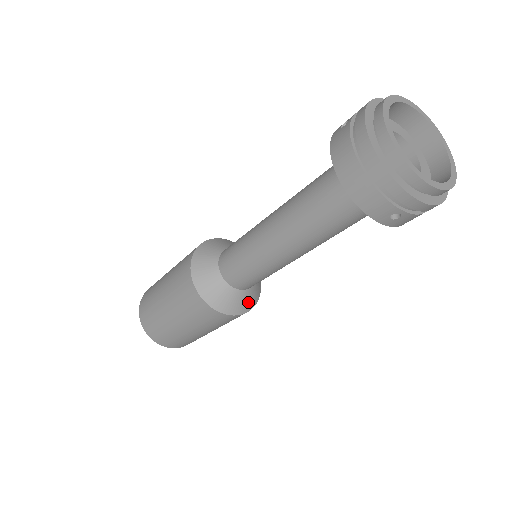
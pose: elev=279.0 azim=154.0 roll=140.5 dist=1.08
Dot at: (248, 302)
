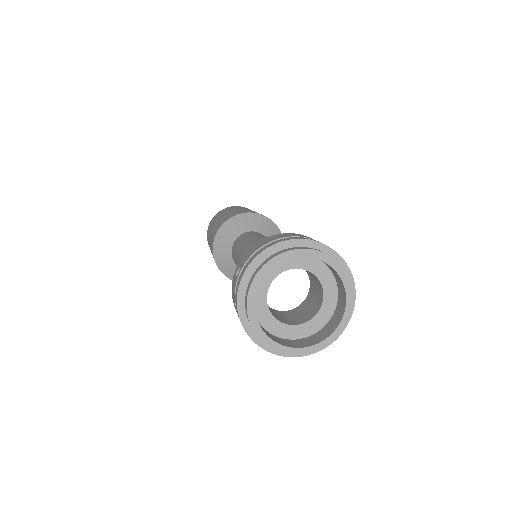
Dot at: occluded
